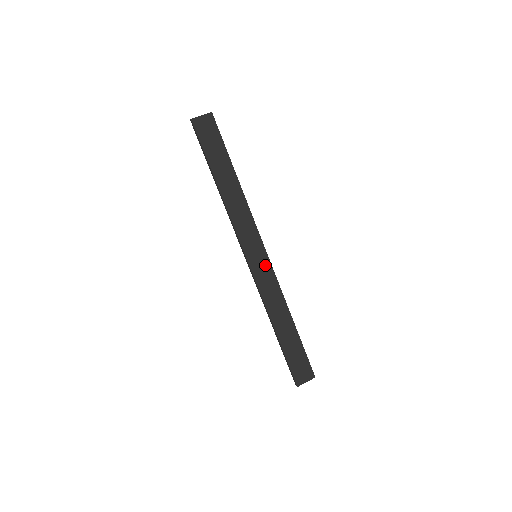
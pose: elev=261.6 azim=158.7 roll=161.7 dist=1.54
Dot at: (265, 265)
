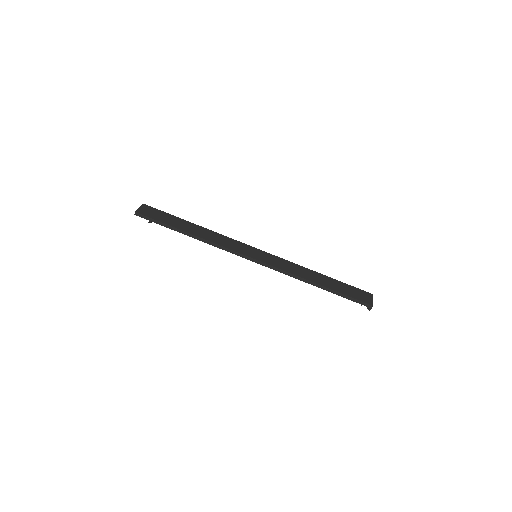
Dot at: (267, 256)
